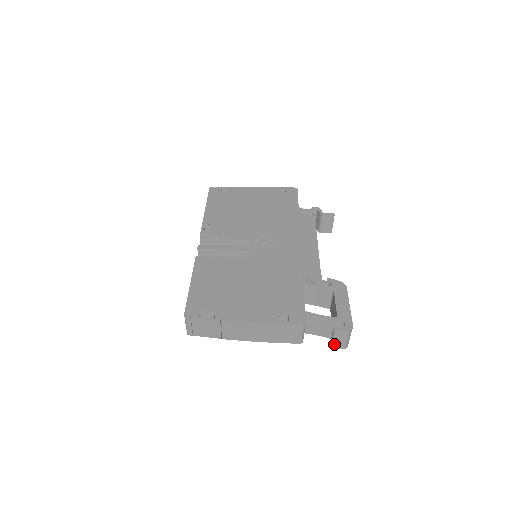
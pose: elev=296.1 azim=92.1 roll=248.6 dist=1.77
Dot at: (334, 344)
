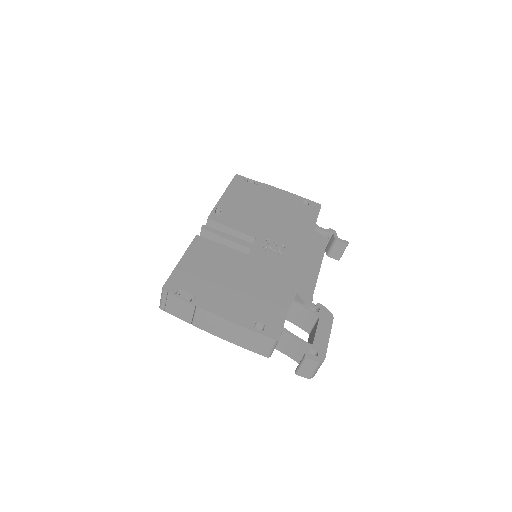
Dot at: (300, 370)
